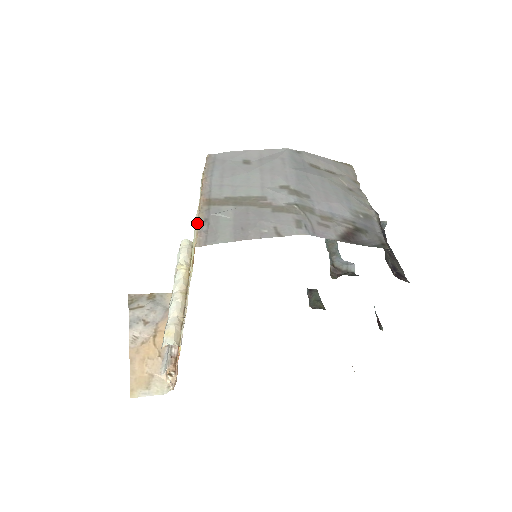
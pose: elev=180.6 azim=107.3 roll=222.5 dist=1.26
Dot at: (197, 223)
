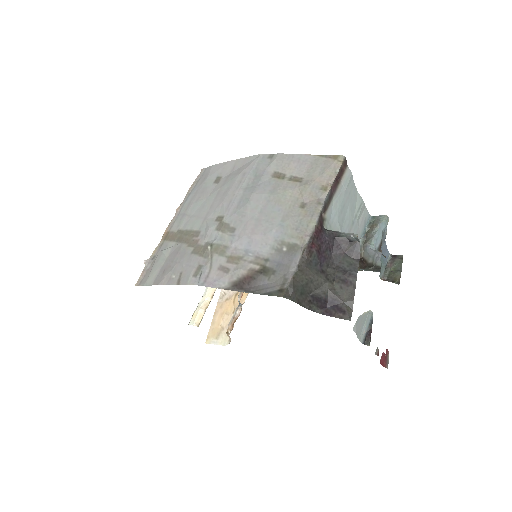
Dot at: (145, 262)
